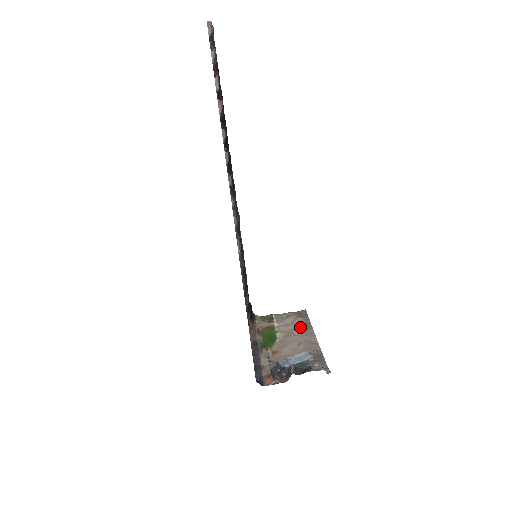
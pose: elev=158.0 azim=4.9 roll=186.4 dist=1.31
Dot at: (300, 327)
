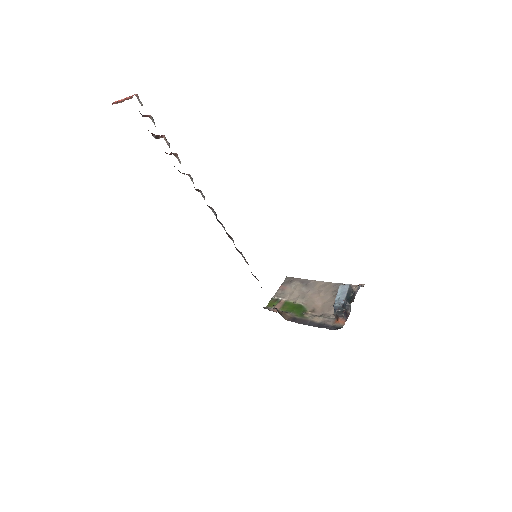
Dot at: (302, 286)
